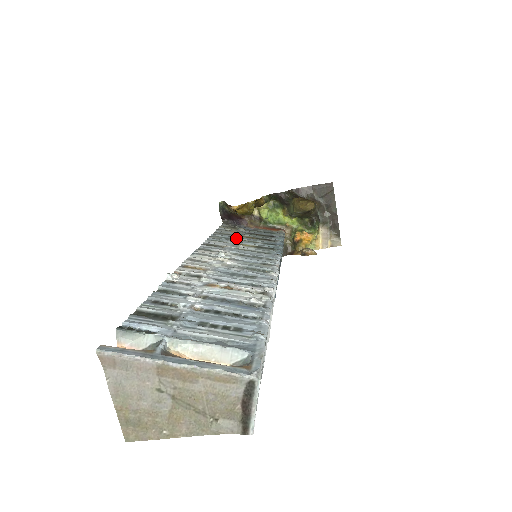
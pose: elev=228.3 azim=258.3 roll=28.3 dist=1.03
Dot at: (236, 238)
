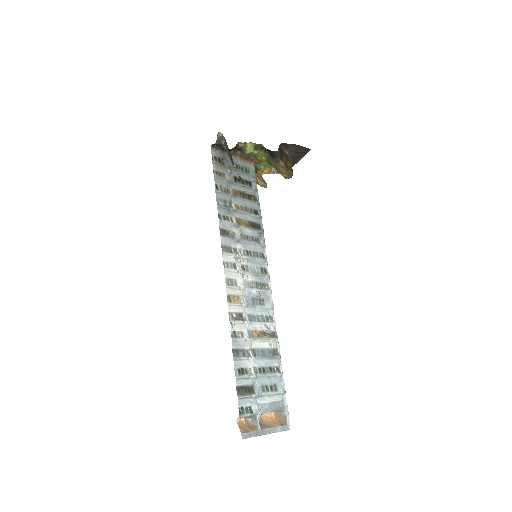
Dot at: (233, 203)
